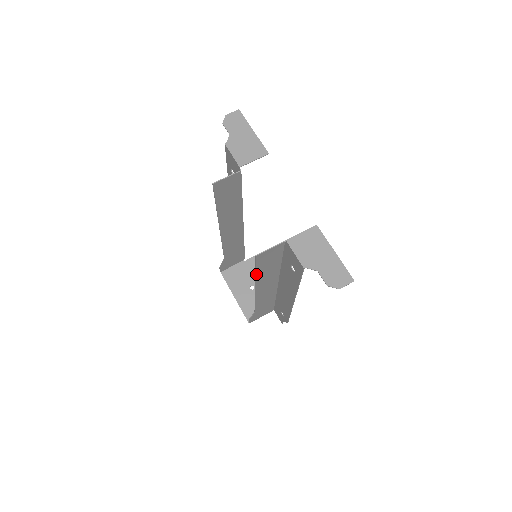
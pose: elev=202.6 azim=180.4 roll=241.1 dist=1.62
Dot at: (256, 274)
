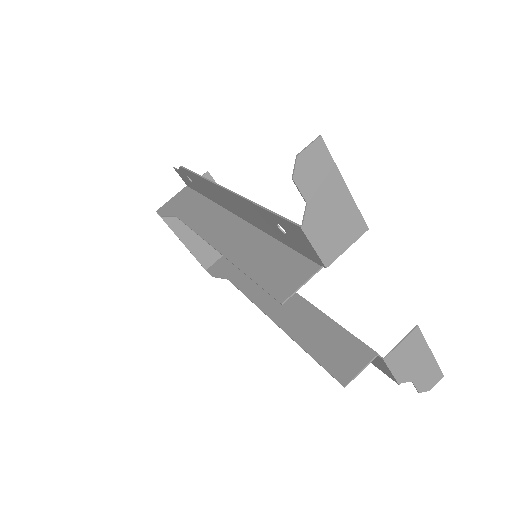
Dot at: (305, 349)
